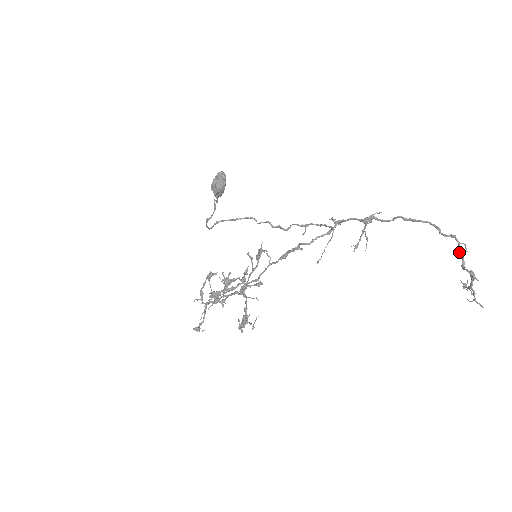
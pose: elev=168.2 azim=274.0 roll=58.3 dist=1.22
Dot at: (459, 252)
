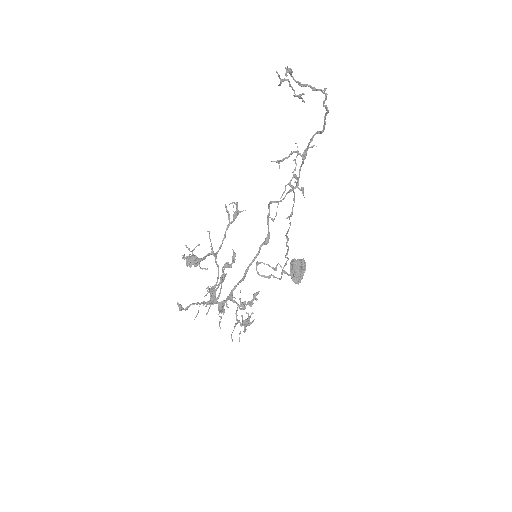
Dot at: (314, 90)
